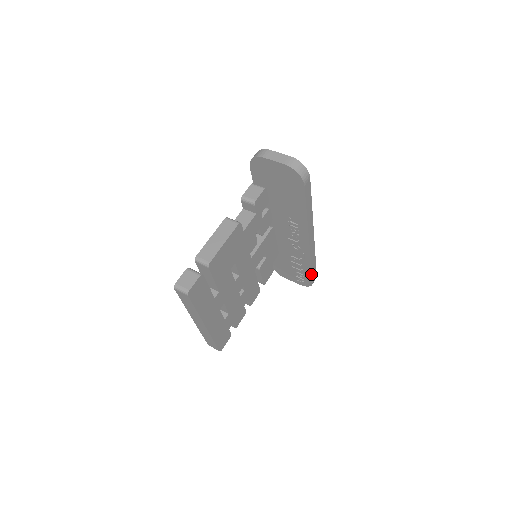
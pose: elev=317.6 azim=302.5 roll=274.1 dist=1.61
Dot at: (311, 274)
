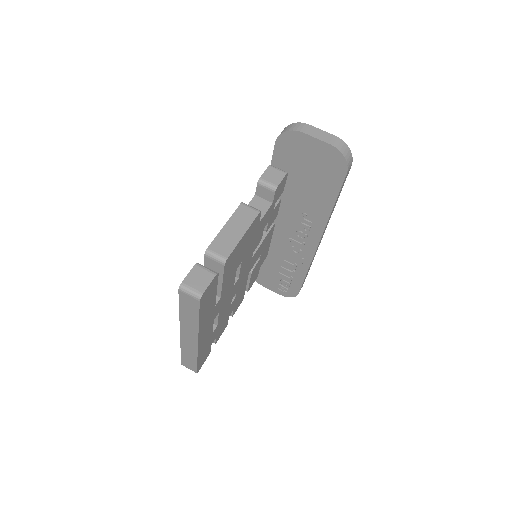
Dot at: (302, 283)
